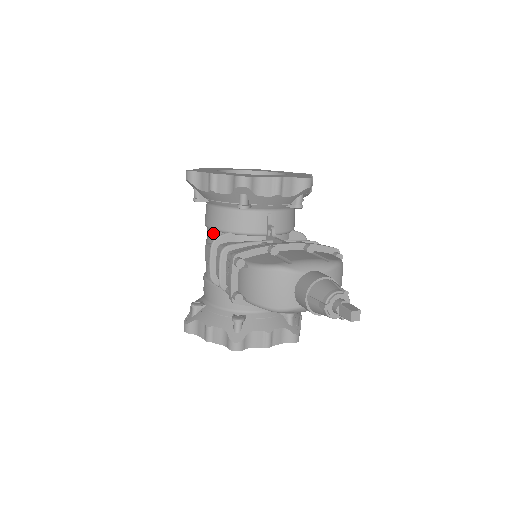
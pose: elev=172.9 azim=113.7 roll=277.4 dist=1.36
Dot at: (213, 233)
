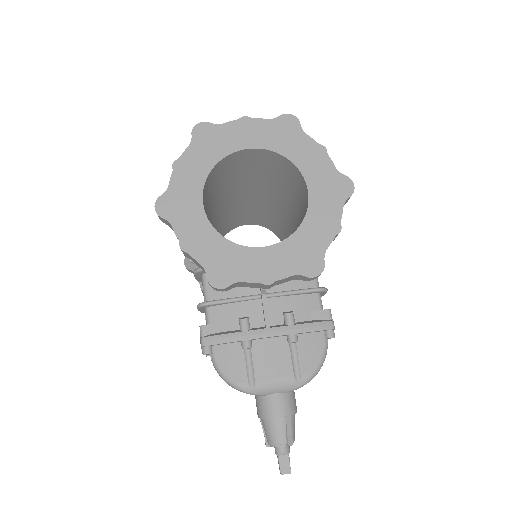
Dot at: occluded
